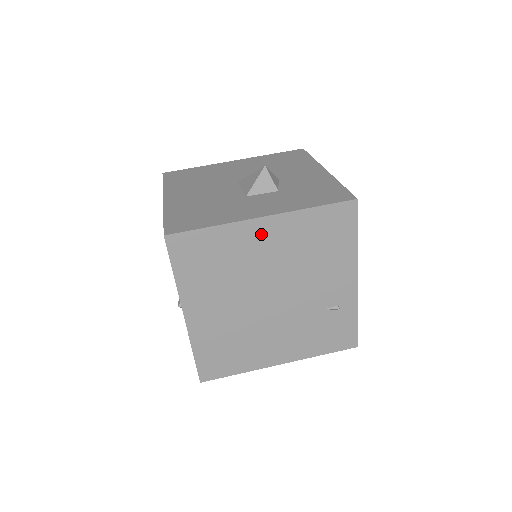
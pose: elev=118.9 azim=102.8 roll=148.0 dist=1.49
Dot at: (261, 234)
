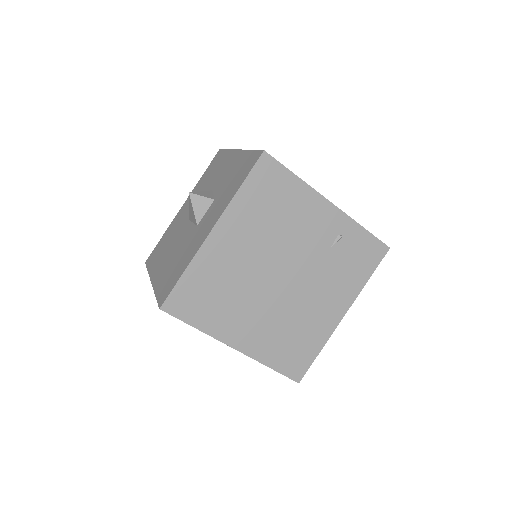
Dot at: (224, 243)
